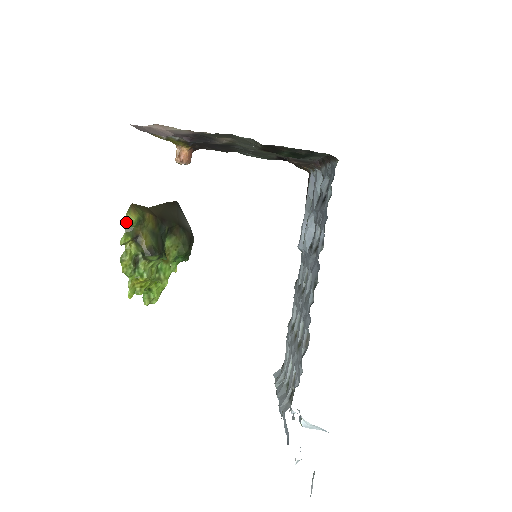
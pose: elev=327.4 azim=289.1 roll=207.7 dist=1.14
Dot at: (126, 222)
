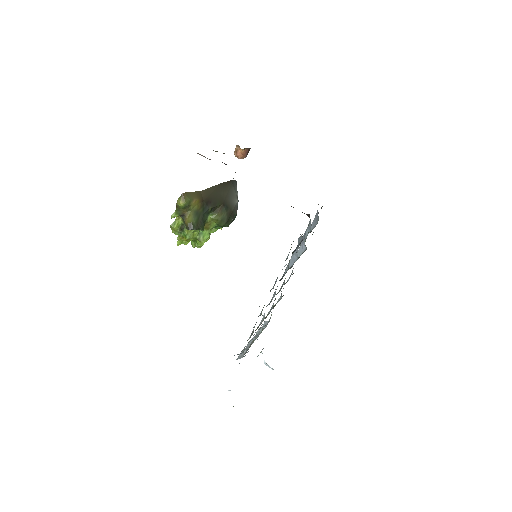
Dot at: (177, 205)
